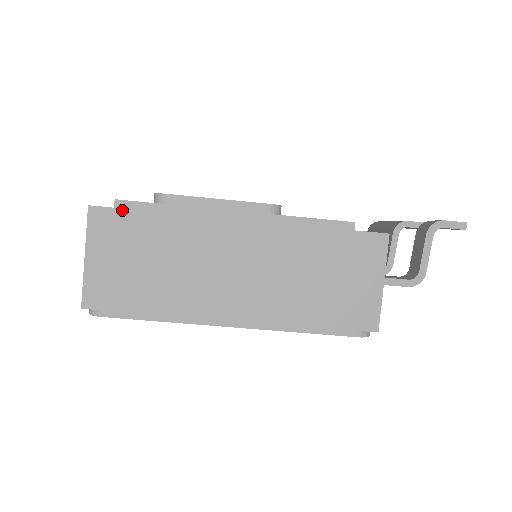
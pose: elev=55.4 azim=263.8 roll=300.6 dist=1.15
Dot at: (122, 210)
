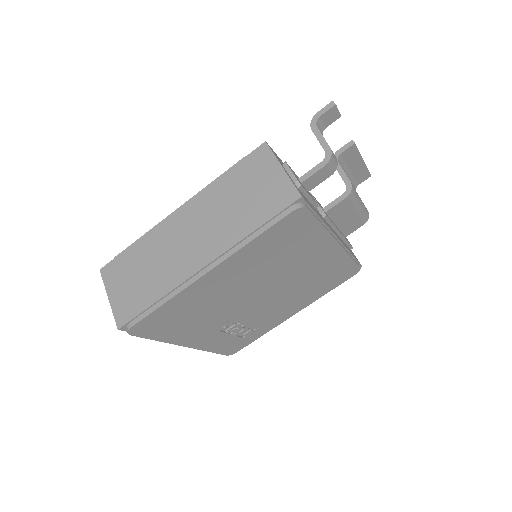
Dot at: (116, 258)
